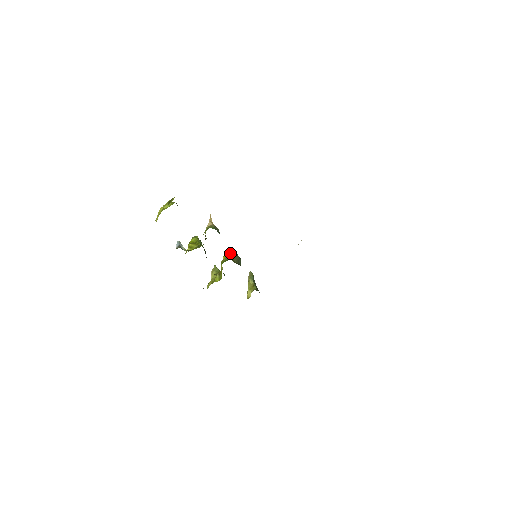
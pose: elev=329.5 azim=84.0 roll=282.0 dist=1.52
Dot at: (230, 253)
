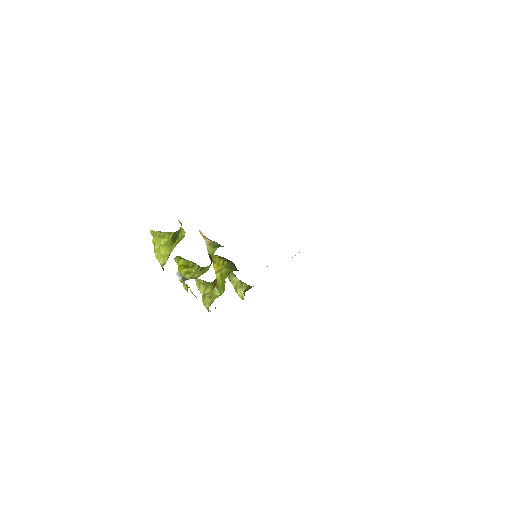
Dot at: (222, 261)
